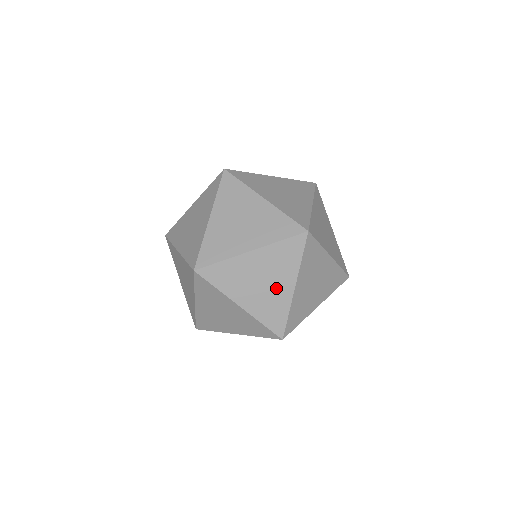
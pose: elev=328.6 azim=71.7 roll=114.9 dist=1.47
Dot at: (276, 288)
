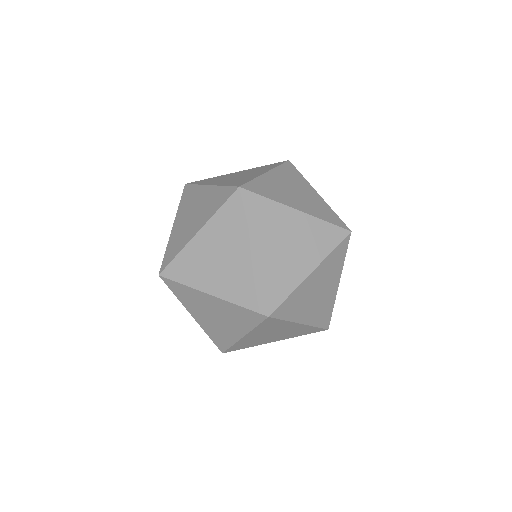
Dot at: (307, 195)
